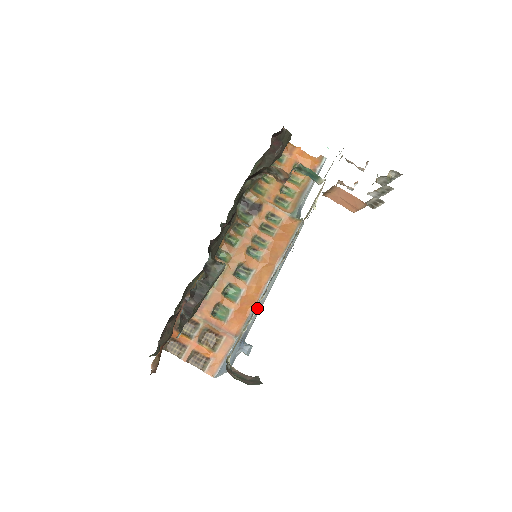
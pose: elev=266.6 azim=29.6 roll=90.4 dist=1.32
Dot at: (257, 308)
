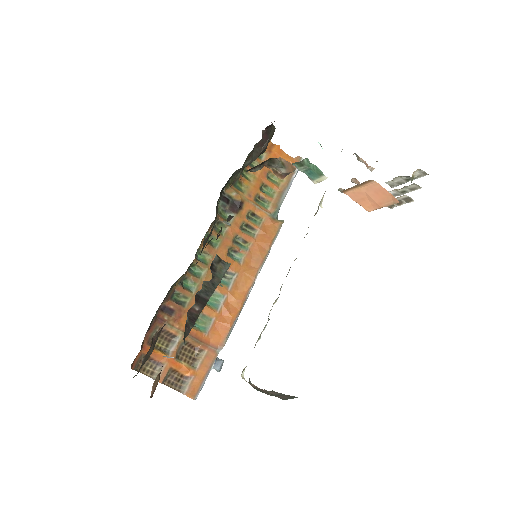
Dot at: occluded
